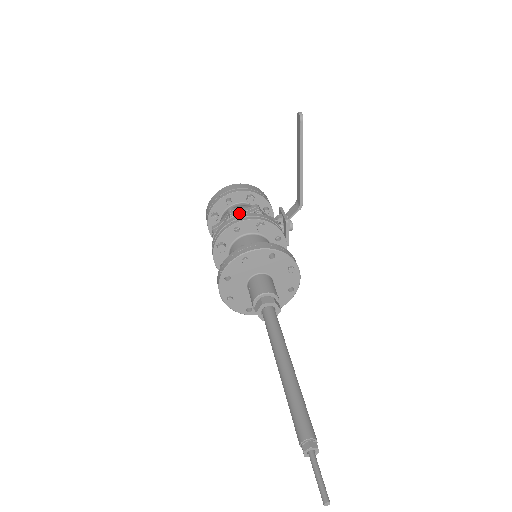
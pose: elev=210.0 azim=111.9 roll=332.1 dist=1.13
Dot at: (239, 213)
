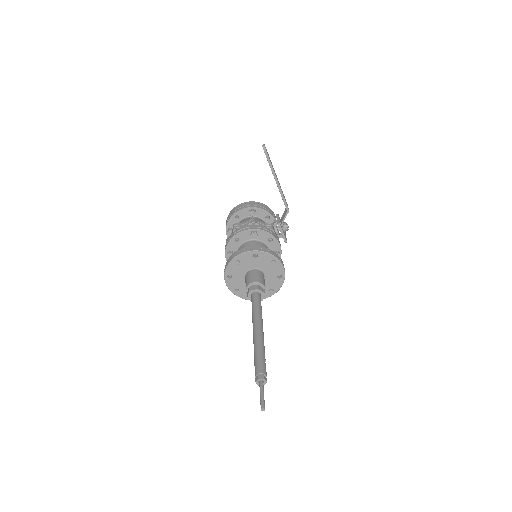
Dot at: occluded
